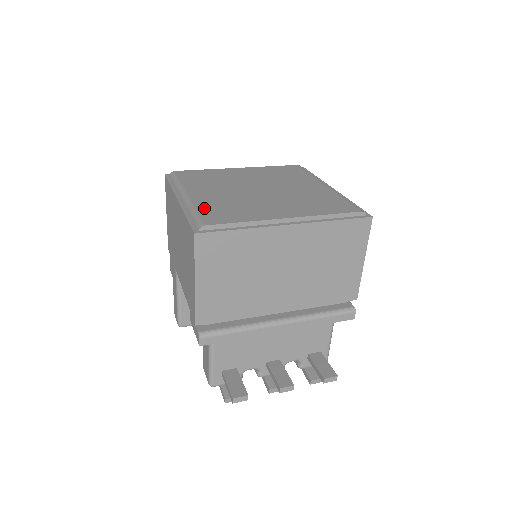
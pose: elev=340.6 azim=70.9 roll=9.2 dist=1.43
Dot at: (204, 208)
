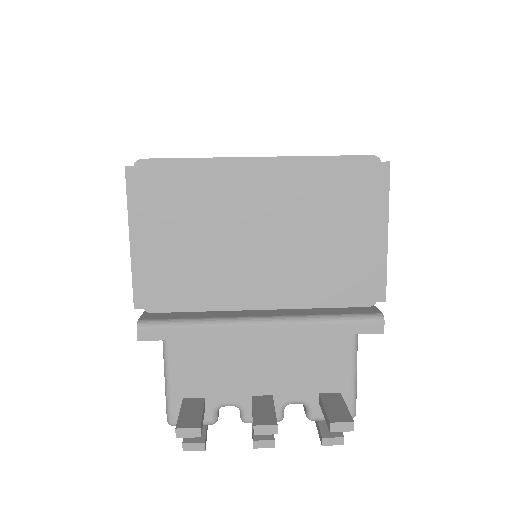
Dot at: occluded
